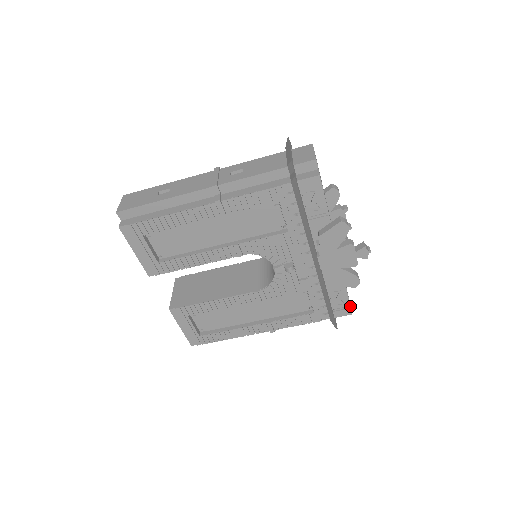
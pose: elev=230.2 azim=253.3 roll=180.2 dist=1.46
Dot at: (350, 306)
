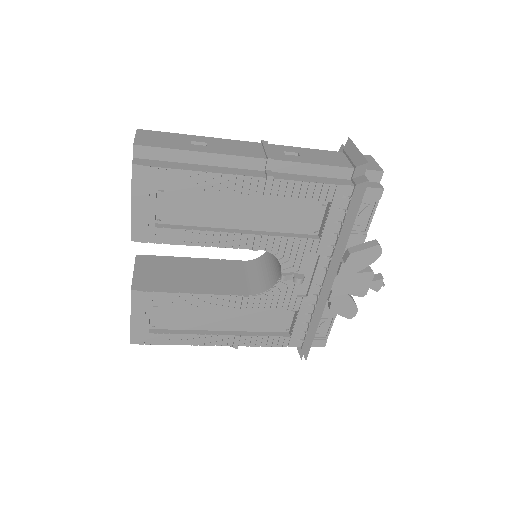
Dot at: (327, 338)
